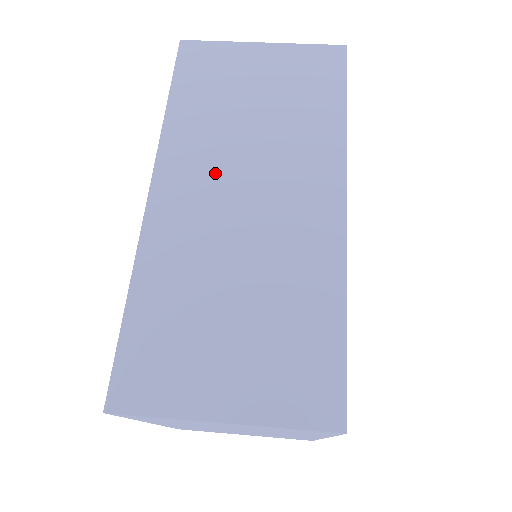
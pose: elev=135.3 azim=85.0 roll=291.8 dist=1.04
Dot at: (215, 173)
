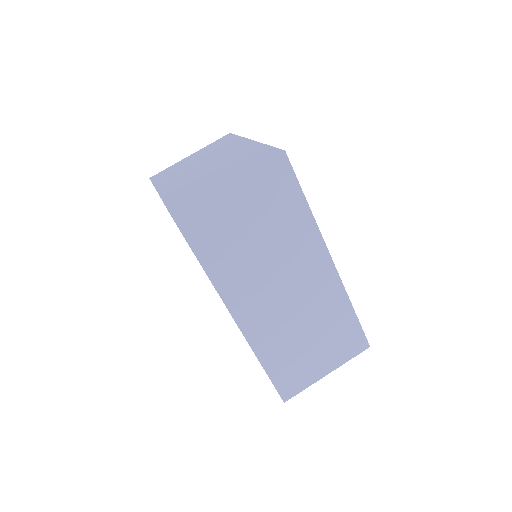
Dot at: (261, 290)
